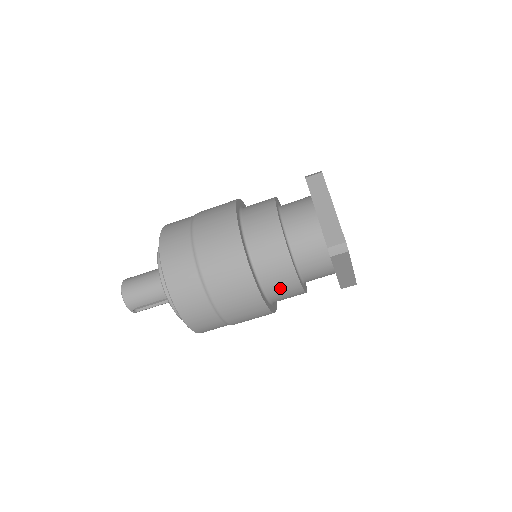
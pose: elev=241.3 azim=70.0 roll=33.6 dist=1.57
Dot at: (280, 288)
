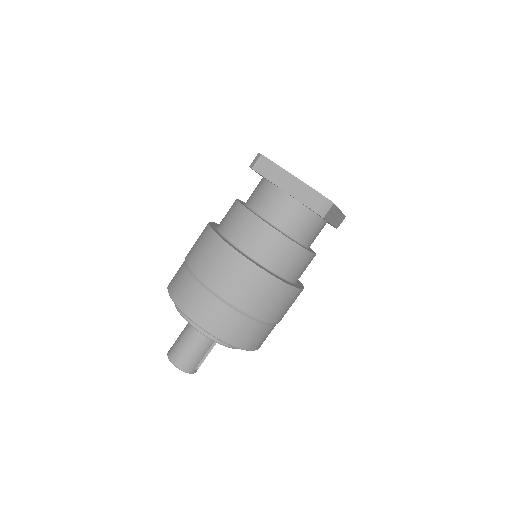
Dot at: (299, 268)
